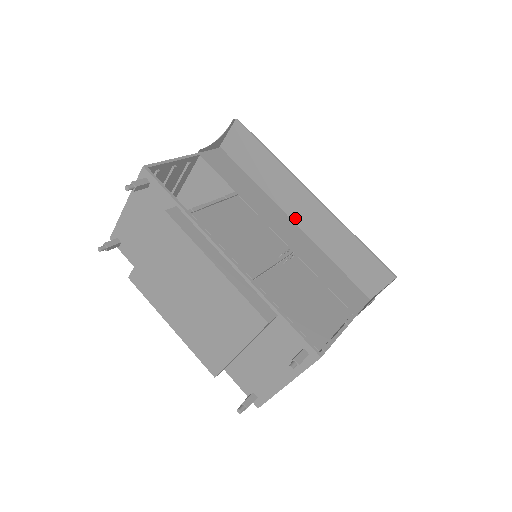
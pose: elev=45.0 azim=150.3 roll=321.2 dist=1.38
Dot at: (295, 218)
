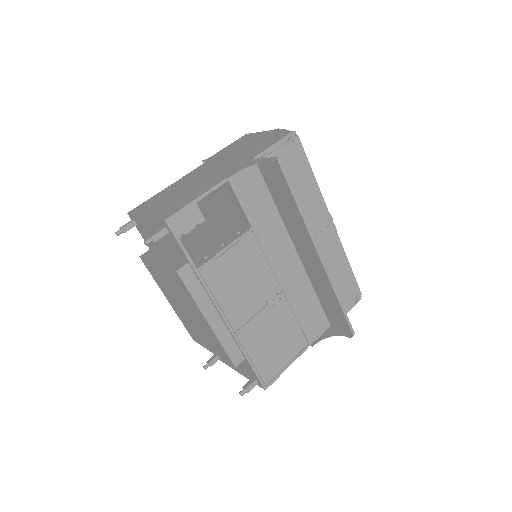
Dot at: (299, 253)
